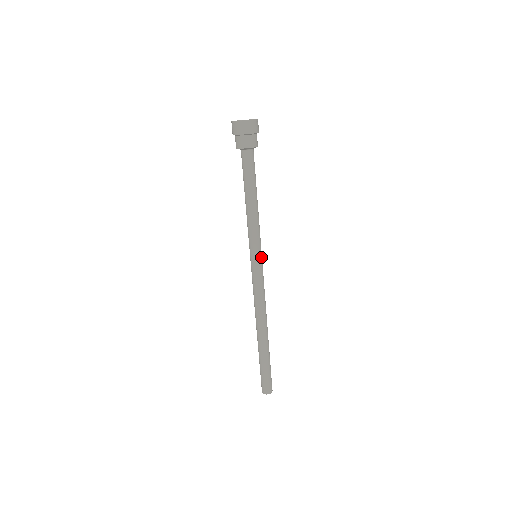
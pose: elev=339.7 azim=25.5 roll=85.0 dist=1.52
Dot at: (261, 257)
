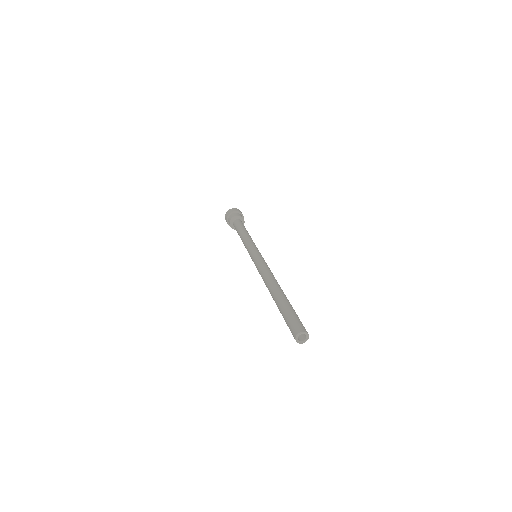
Dot at: (258, 252)
